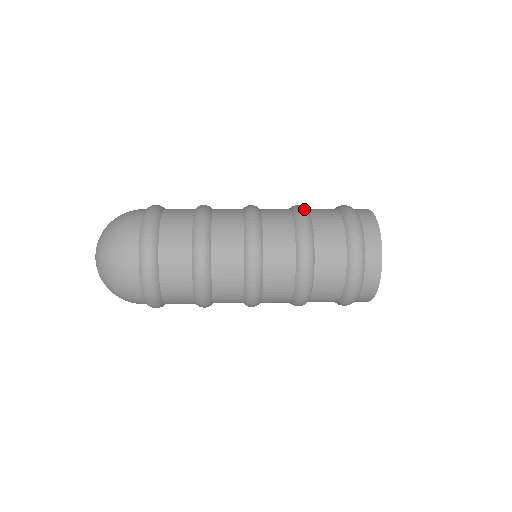
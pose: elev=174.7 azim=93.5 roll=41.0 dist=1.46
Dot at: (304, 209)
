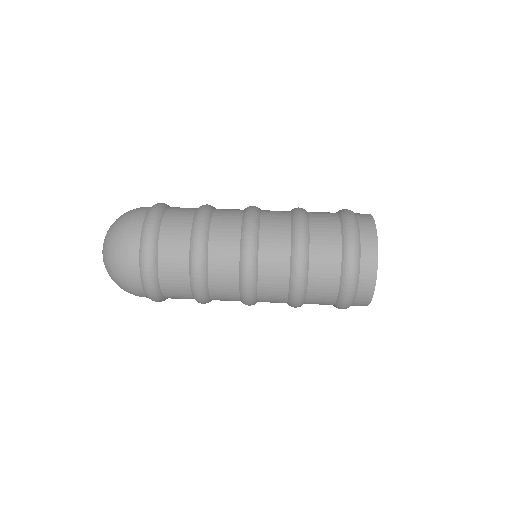
Dot at: (304, 221)
